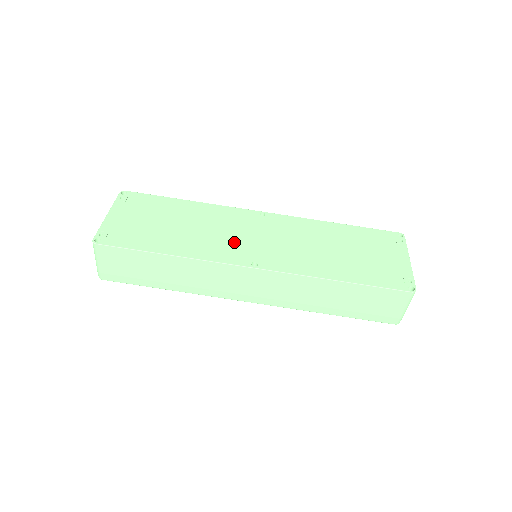
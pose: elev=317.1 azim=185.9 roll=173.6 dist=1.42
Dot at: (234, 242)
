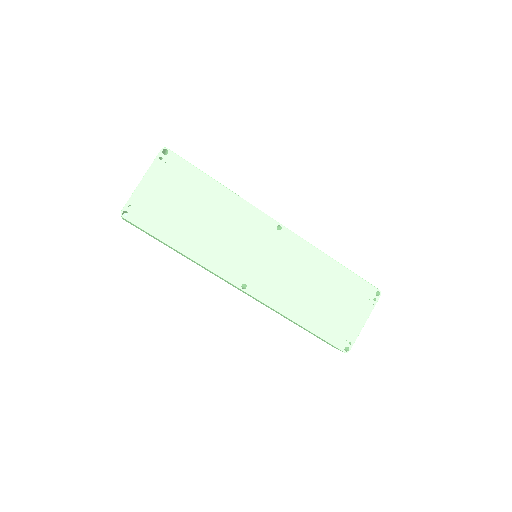
Dot at: (239, 255)
